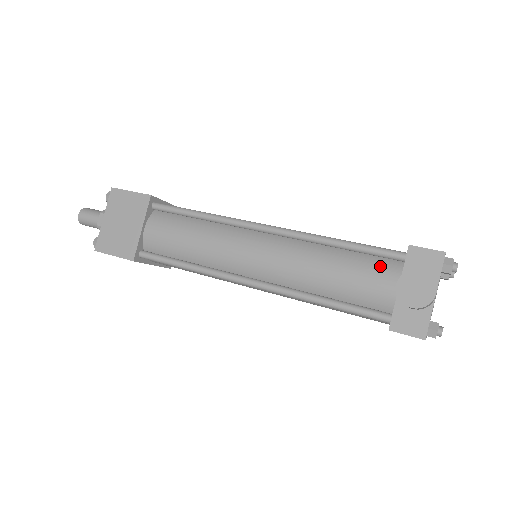
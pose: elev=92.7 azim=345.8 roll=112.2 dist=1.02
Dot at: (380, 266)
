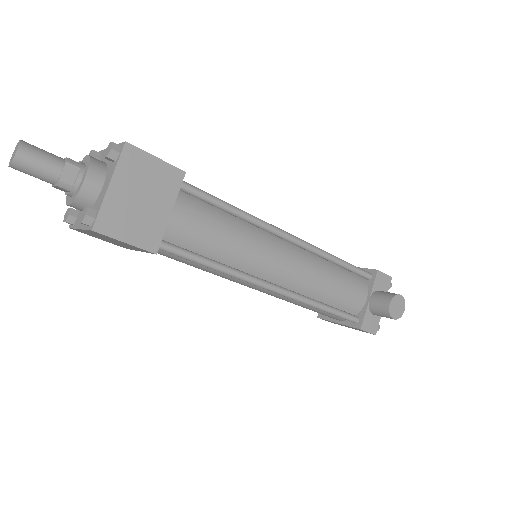
Dot at: (358, 282)
